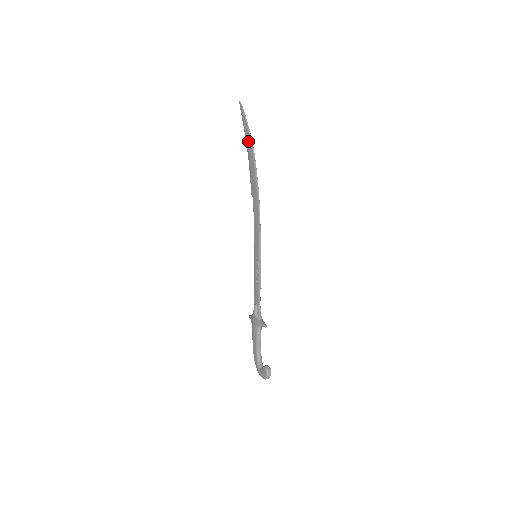
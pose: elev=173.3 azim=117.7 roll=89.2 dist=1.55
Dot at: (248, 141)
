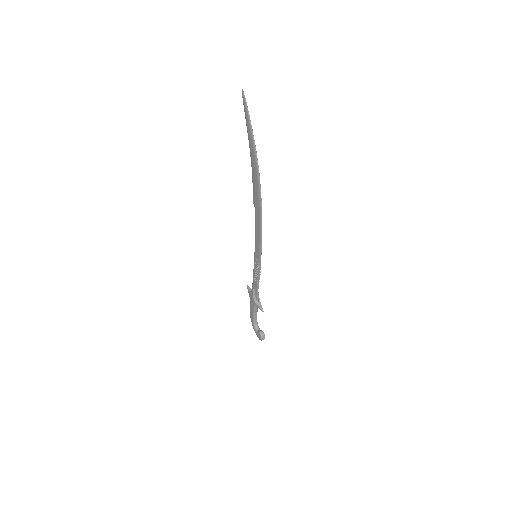
Dot at: (252, 151)
